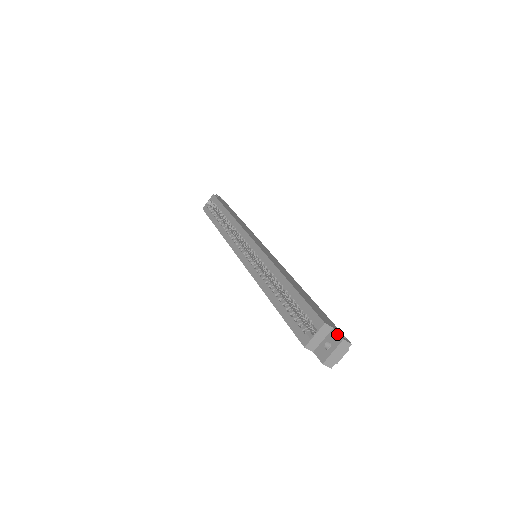
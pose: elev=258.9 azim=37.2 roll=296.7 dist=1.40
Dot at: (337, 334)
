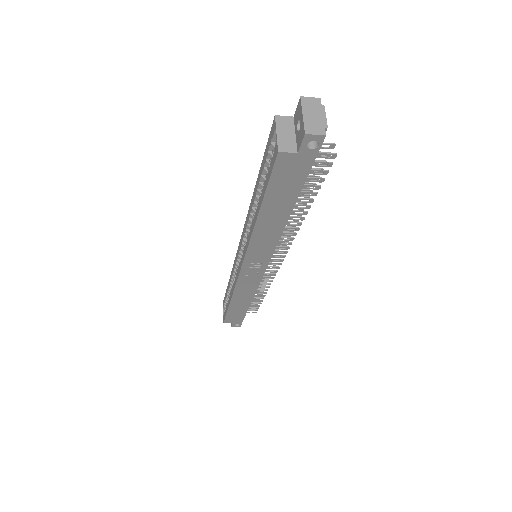
Dot at: (296, 108)
